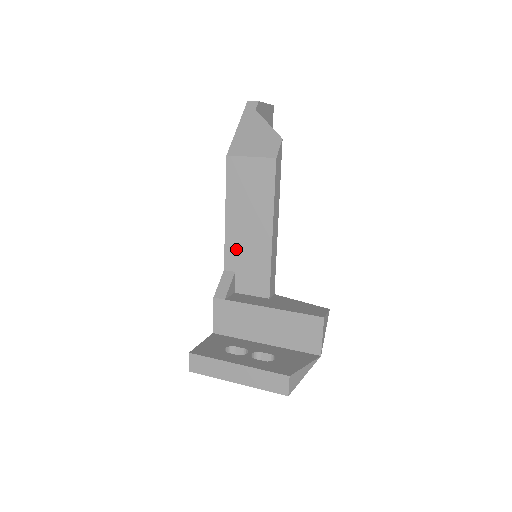
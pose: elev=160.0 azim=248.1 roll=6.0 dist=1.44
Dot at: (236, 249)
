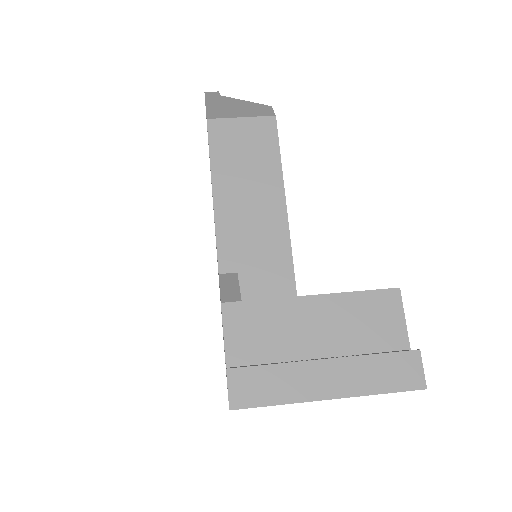
Dot at: (235, 238)
